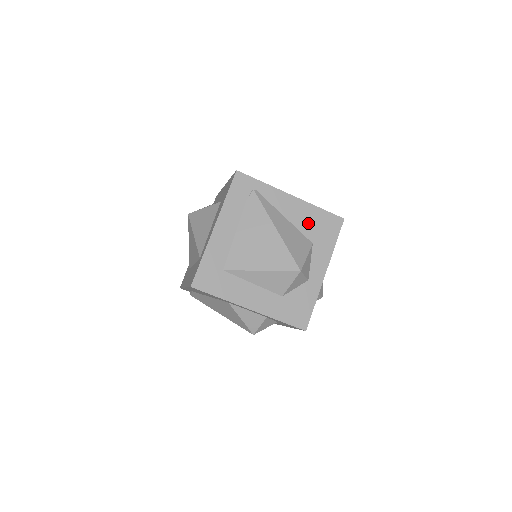
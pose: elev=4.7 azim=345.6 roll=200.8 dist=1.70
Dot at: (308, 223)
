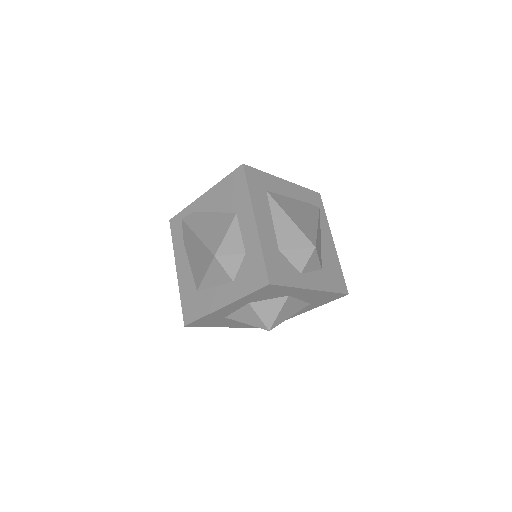
Dot at: (329, 261)
